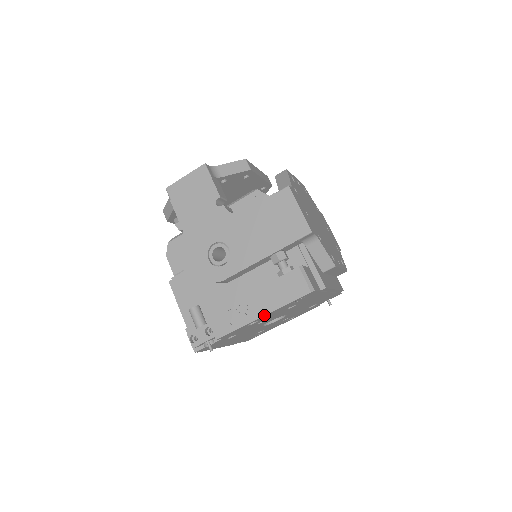
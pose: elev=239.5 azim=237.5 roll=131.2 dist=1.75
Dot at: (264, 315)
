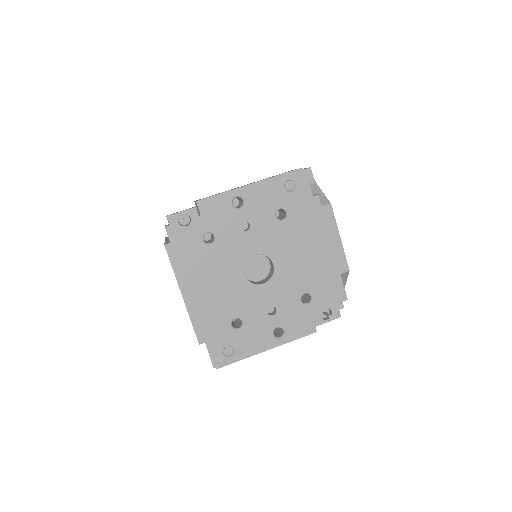
Dot at: (252, 183)
